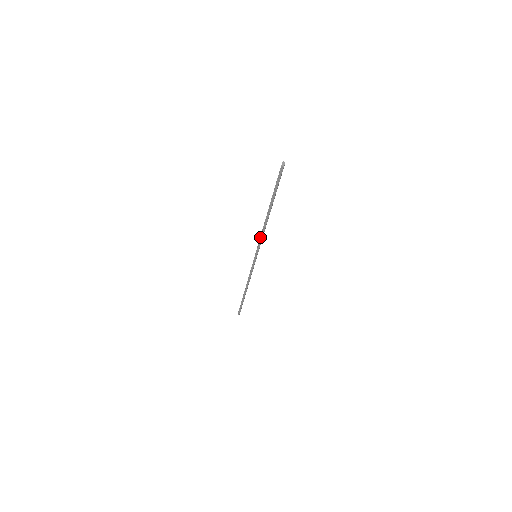
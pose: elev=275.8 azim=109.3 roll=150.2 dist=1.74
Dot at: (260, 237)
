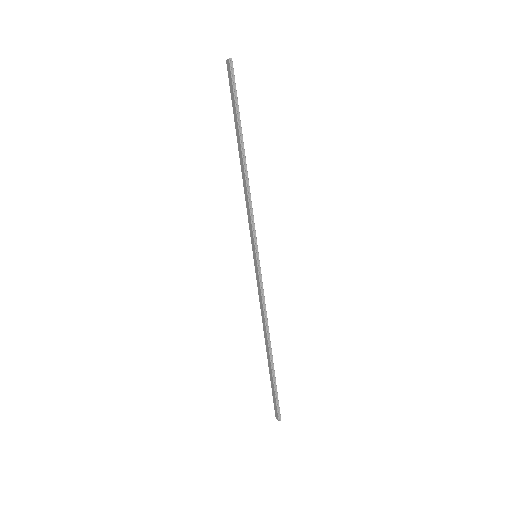
Dot at: (249, 206)
